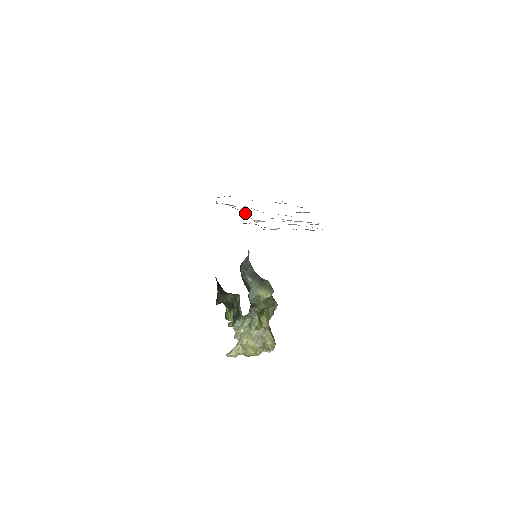
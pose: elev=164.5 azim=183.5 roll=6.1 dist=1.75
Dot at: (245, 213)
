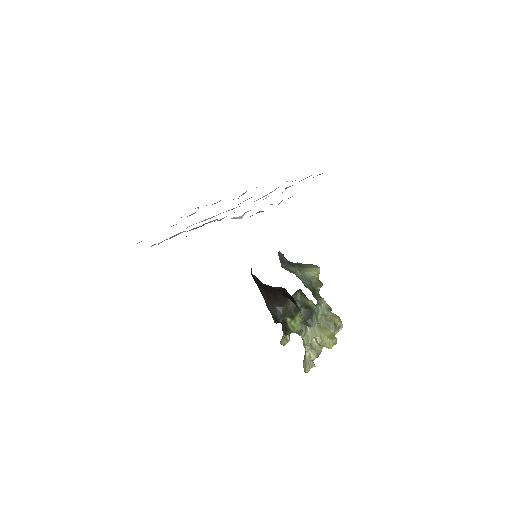
Dot at: occluded
